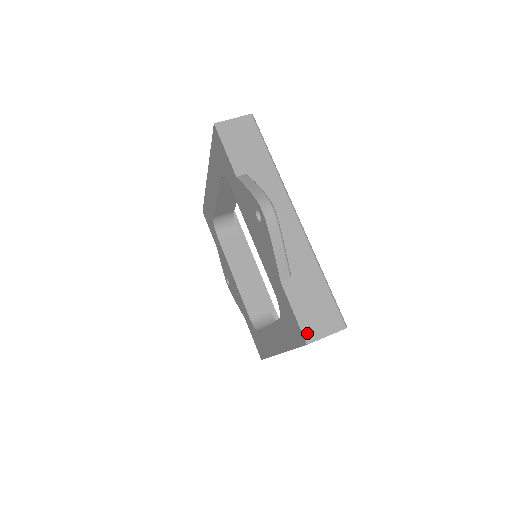
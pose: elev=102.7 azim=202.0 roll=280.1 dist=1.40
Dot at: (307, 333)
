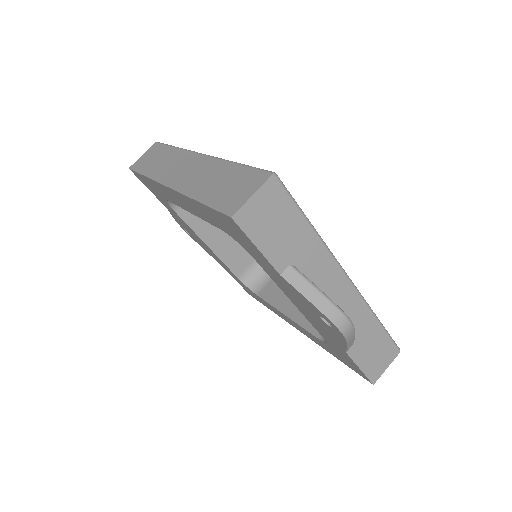
Dot at: (372, 377)
